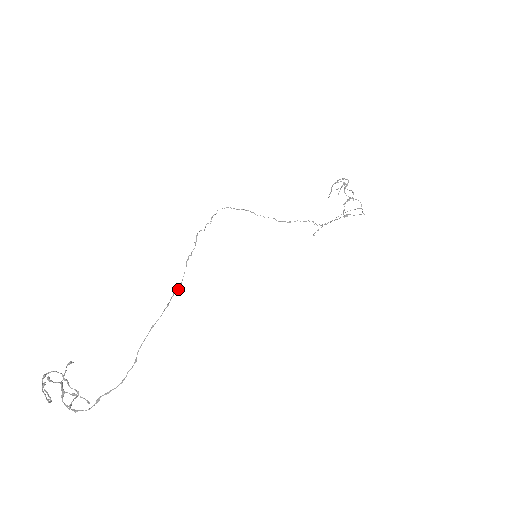
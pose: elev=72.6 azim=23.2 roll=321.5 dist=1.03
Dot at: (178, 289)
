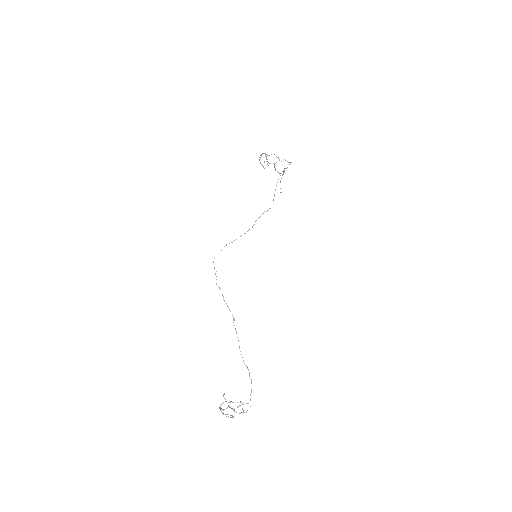
Dot at: (234, 320)
